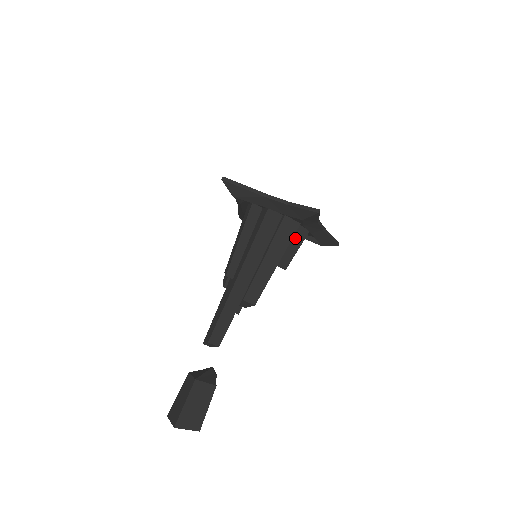
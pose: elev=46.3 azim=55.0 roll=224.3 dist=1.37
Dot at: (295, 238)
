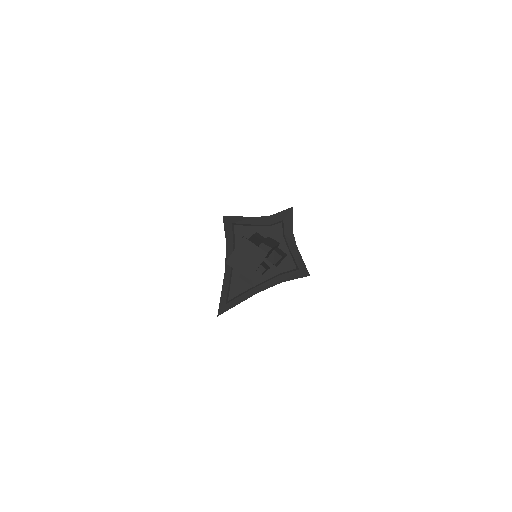
Dot at: (280, 251)
